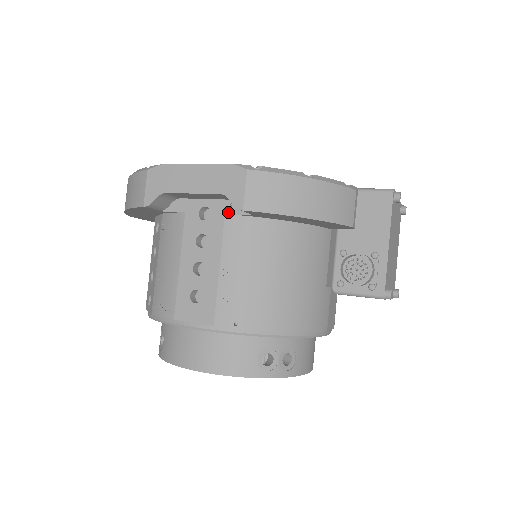
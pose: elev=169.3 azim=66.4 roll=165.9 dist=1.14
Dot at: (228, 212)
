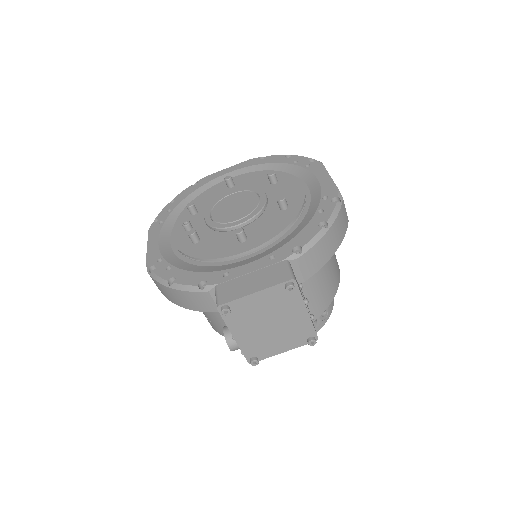
Dot at: occluded
